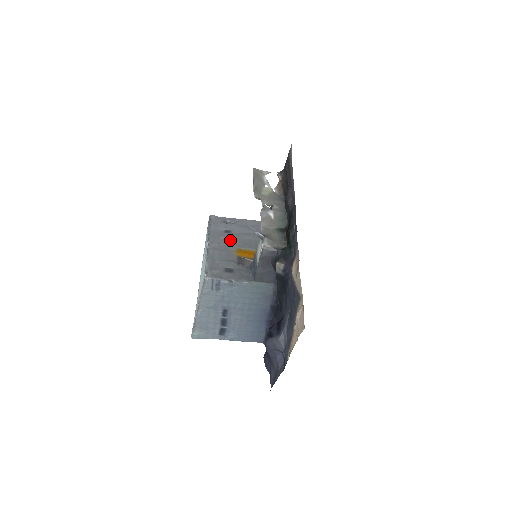
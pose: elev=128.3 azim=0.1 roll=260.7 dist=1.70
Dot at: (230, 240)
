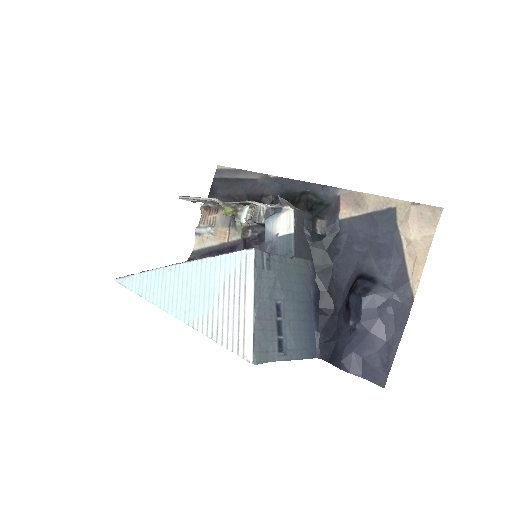
Dot at: occluded
